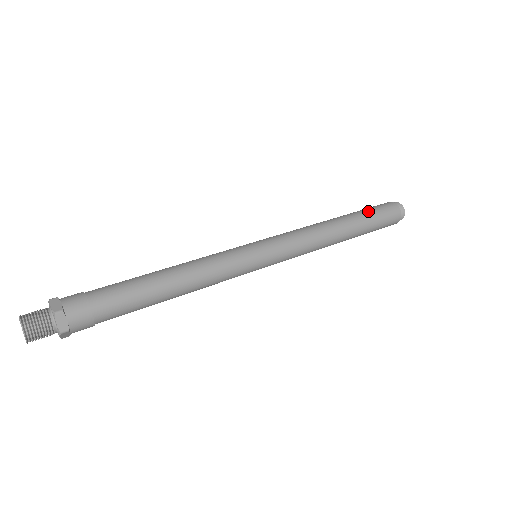
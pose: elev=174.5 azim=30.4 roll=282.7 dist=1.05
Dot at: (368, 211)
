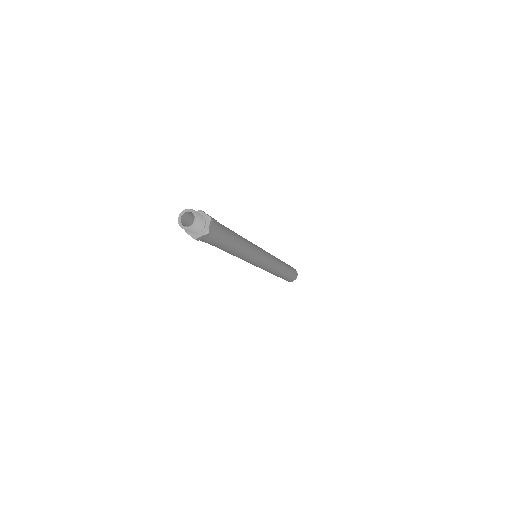
Dot at: occluded
